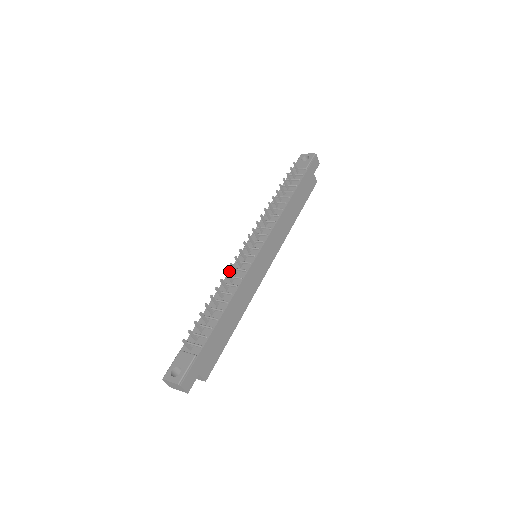
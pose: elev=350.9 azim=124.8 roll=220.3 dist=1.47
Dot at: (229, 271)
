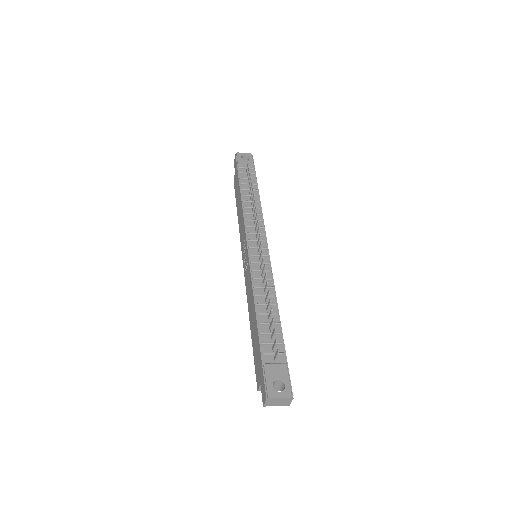
Dot at: (251, 273)
